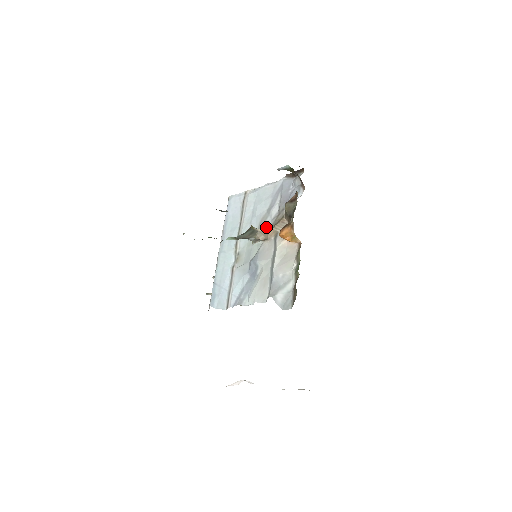
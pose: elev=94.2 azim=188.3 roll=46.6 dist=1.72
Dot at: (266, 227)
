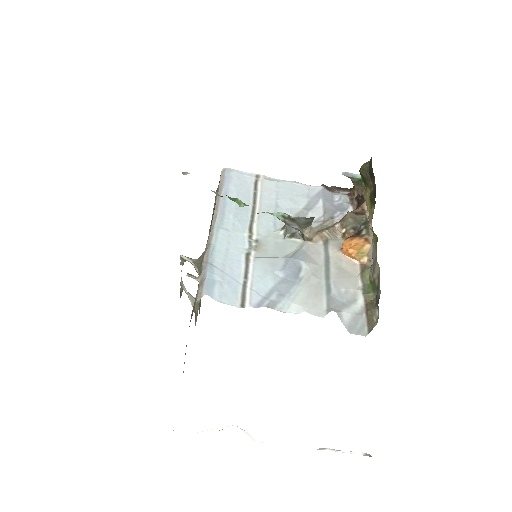
Dot at: occluded
